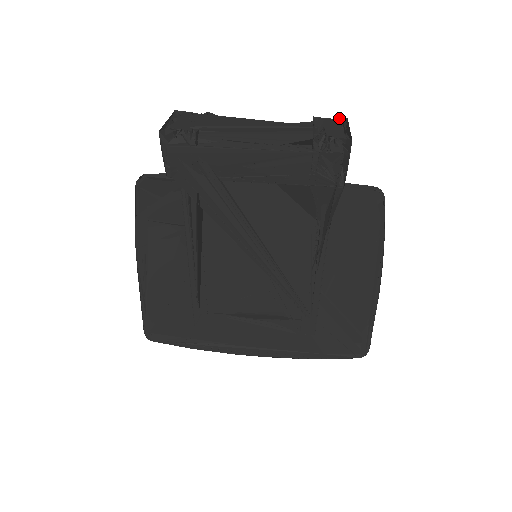
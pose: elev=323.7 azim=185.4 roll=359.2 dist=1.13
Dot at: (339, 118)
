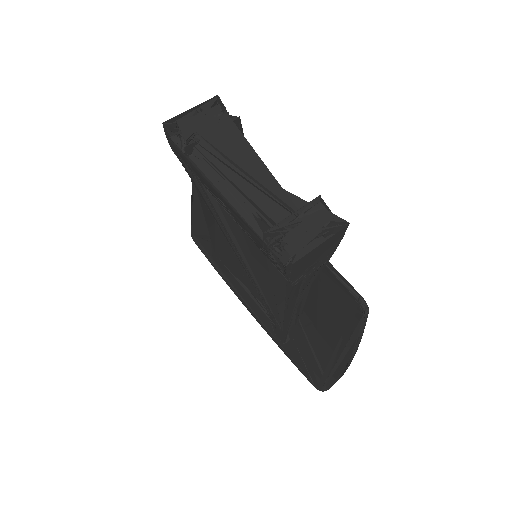
Dot at: occluded
